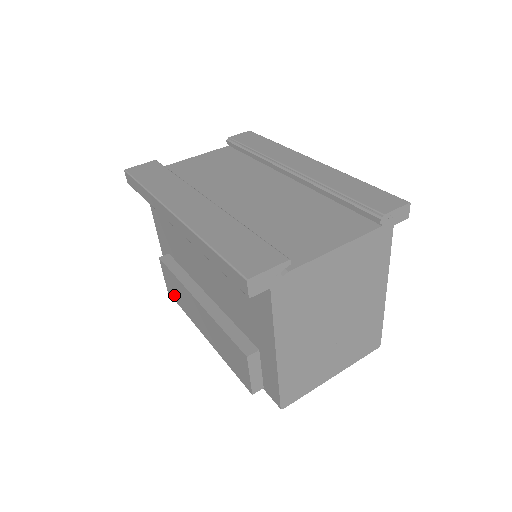
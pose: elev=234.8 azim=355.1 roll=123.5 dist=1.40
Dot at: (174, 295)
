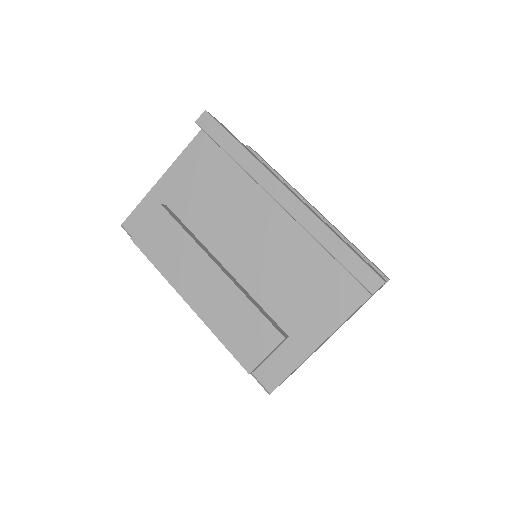
Dot at: (150, 247)
